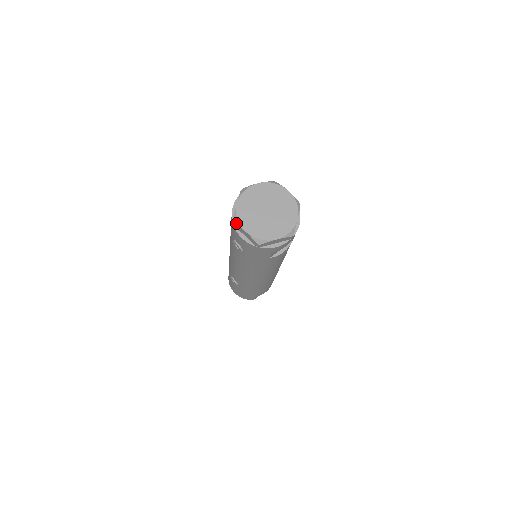
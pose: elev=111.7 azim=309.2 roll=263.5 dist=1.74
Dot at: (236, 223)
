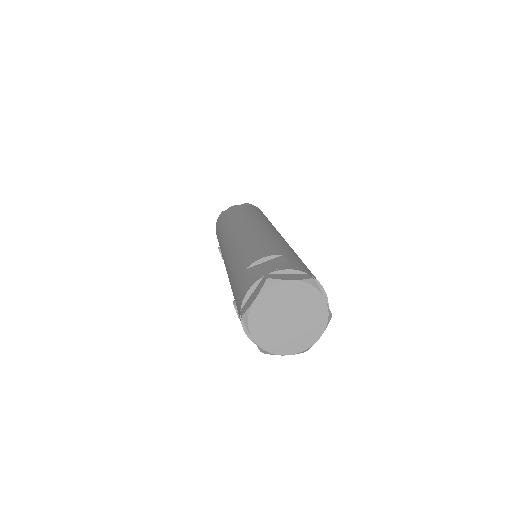
Dot at: (244, 323)
